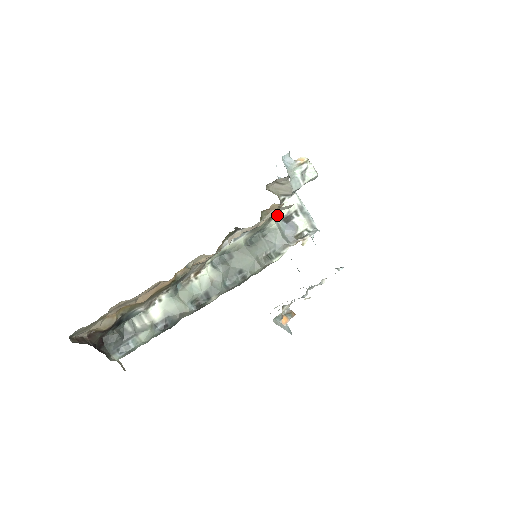
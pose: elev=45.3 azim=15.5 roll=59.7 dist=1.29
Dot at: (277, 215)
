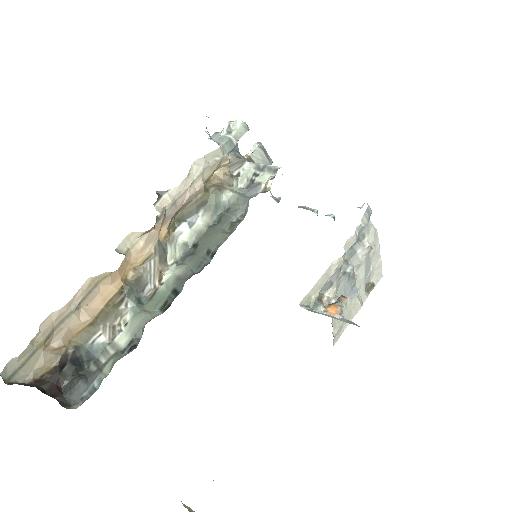
Dot at: (235, 188)
